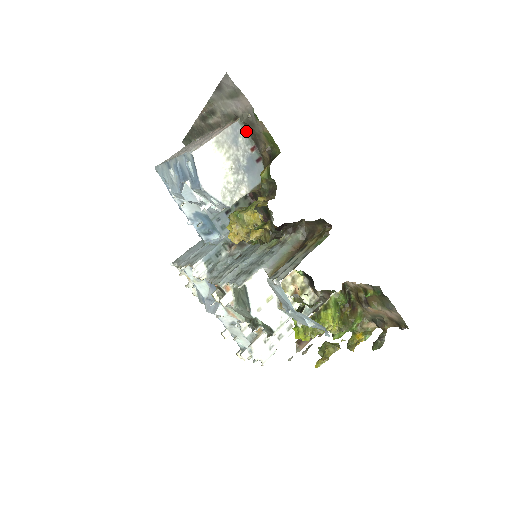
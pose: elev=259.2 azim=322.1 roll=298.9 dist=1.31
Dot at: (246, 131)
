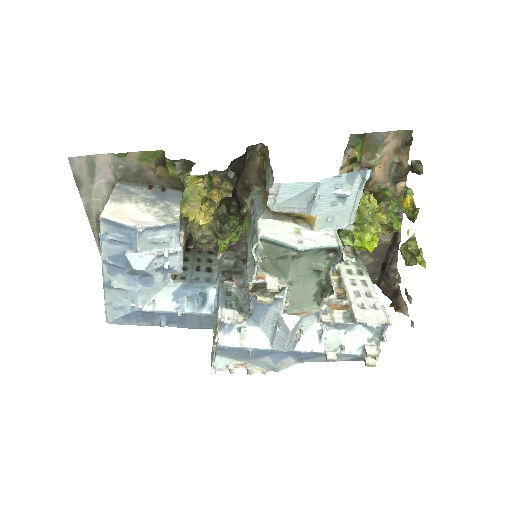
Dot at: (131, 185)
